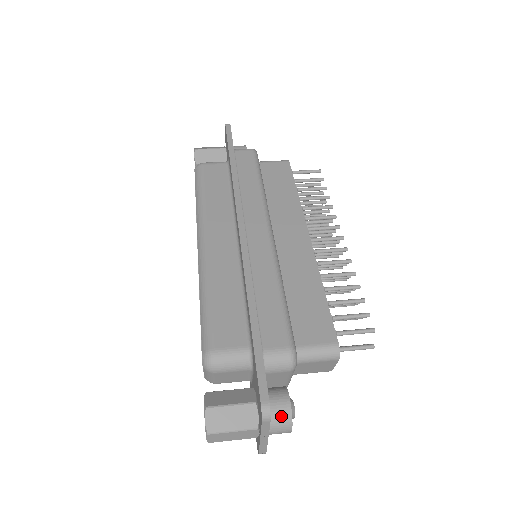
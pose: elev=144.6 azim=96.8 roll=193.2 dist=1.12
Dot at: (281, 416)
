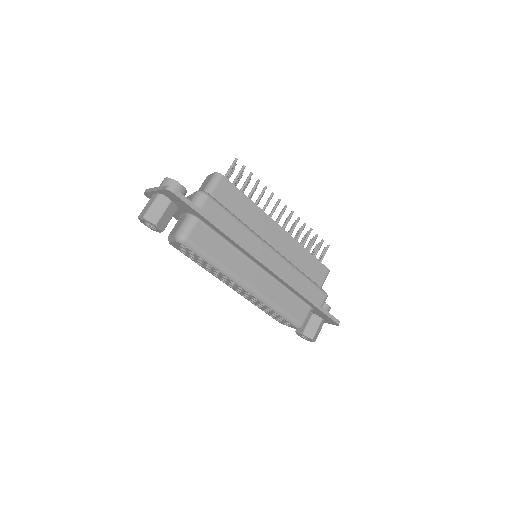
Dot at: occluded
